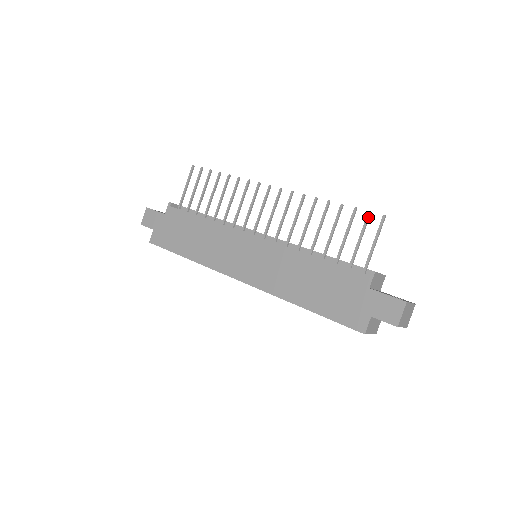
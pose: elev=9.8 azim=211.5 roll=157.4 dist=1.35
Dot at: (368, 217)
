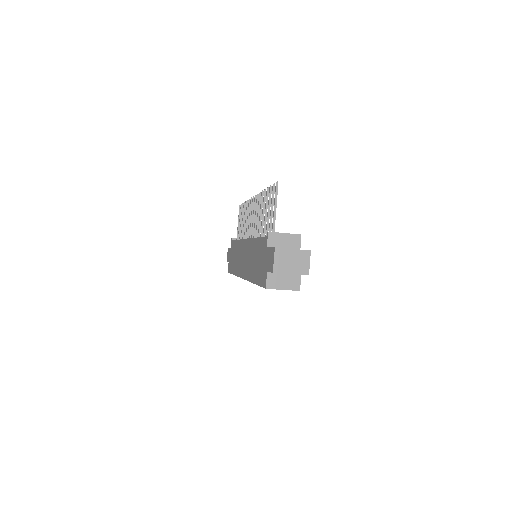
Dot at: (272, 189)
